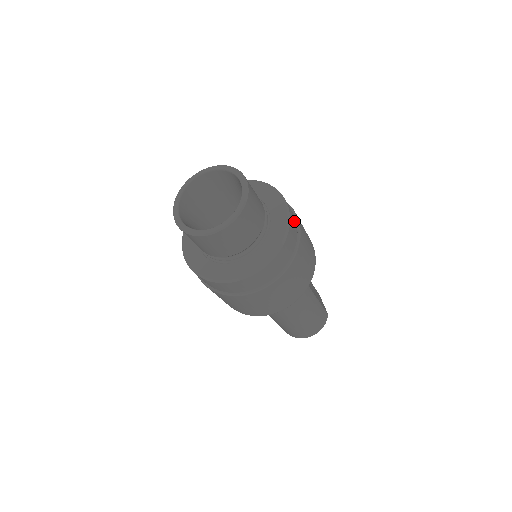
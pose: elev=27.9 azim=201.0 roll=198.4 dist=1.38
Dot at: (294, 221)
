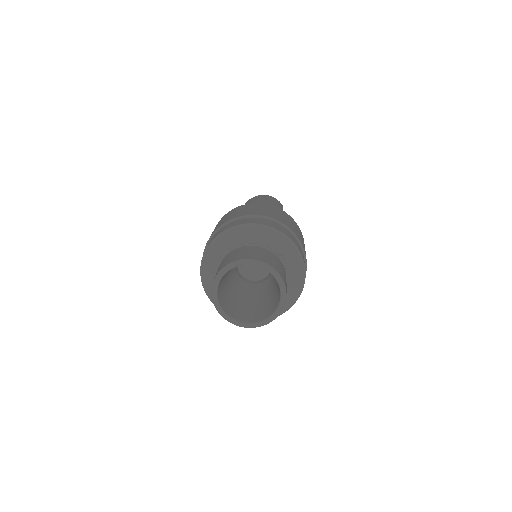
Dot at: occluded
